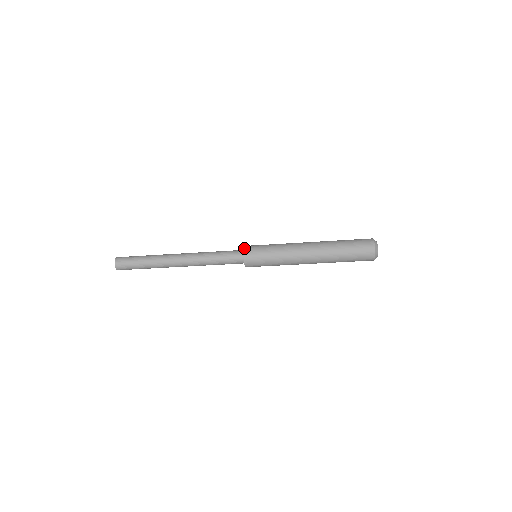
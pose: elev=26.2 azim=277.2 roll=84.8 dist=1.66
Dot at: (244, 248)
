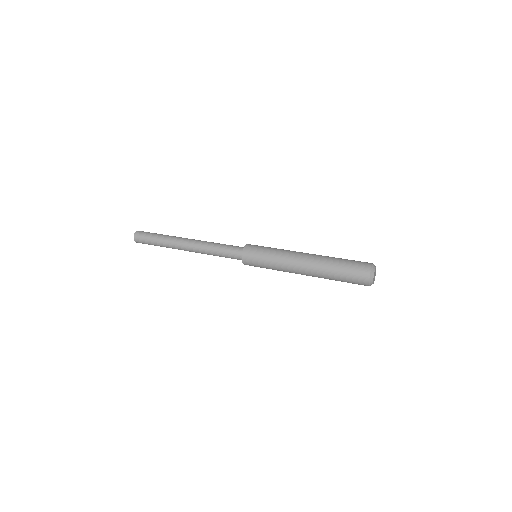
Dot at: (245, 247)
